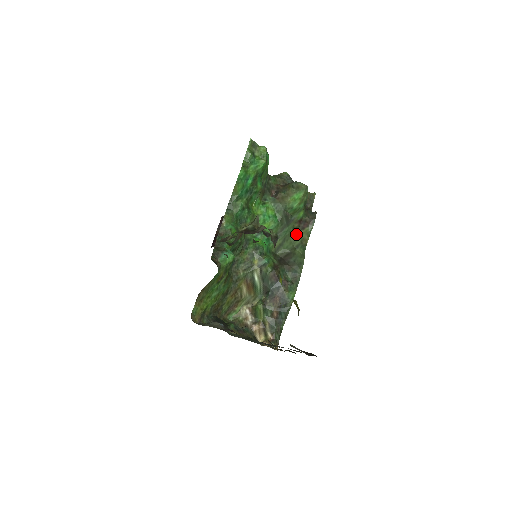
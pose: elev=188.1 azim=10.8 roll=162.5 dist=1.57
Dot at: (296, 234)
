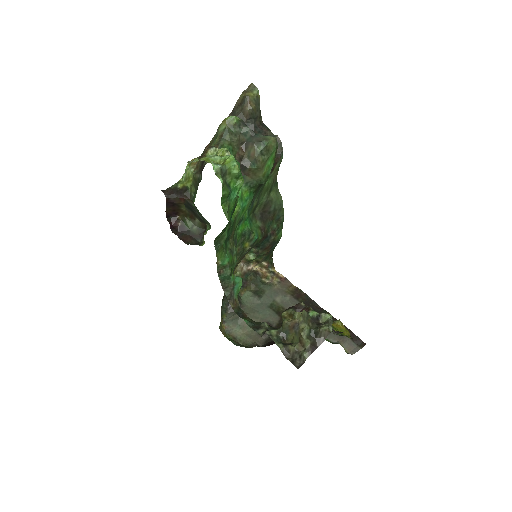
Dot at: (268, 181)
